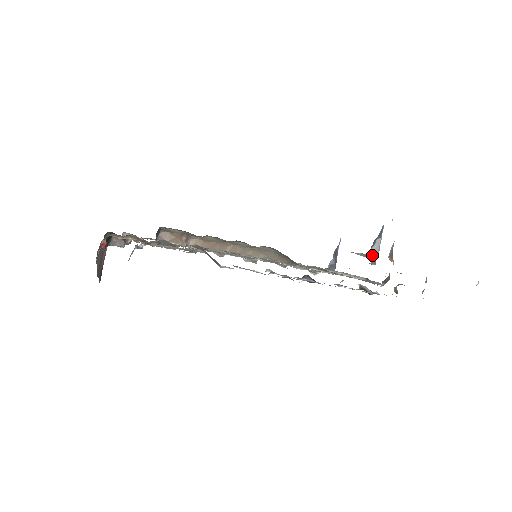
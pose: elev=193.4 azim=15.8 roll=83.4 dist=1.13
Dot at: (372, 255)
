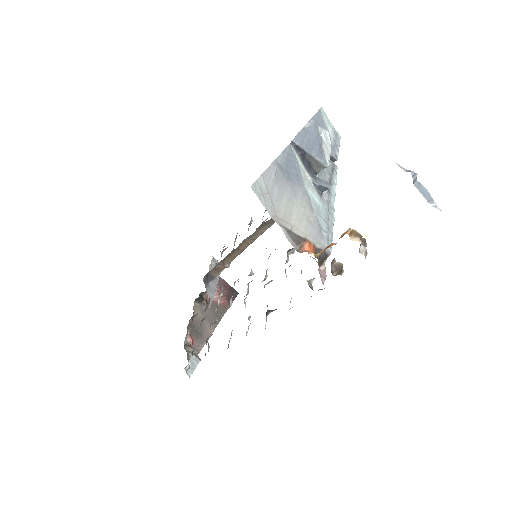
Dot at: occluded
